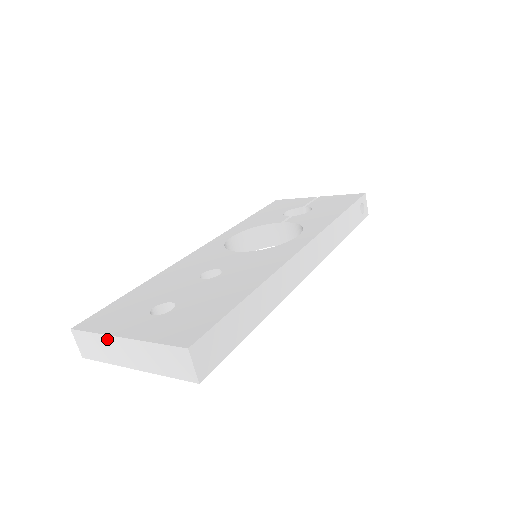
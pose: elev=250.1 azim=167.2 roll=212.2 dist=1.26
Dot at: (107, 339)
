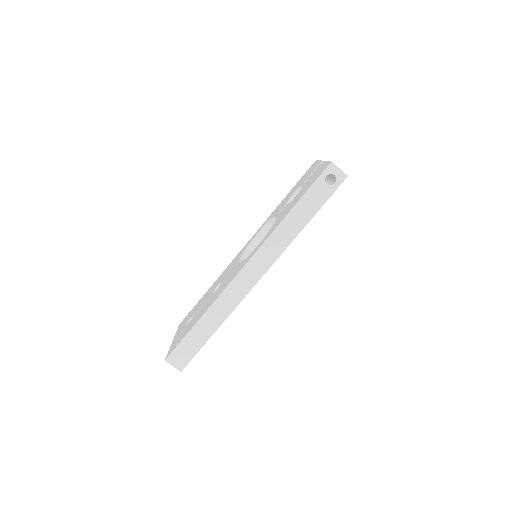
Dot at: occluded
